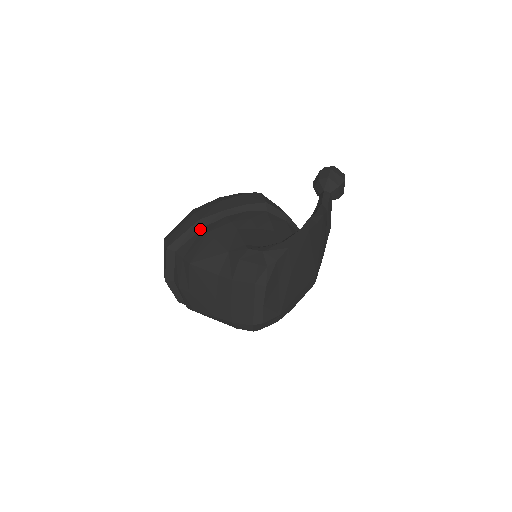
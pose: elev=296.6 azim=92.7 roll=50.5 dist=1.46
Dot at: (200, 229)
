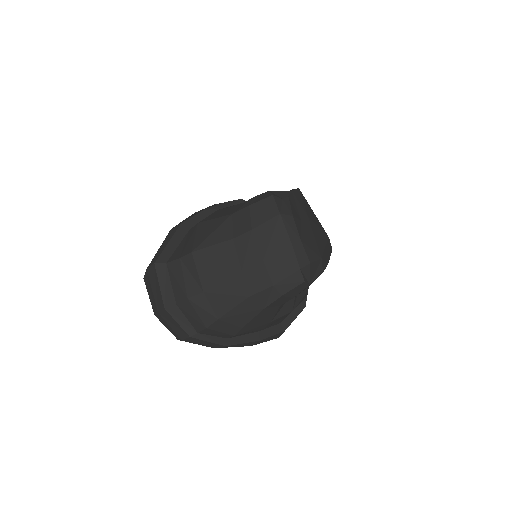
Dot at: (185, 233)
